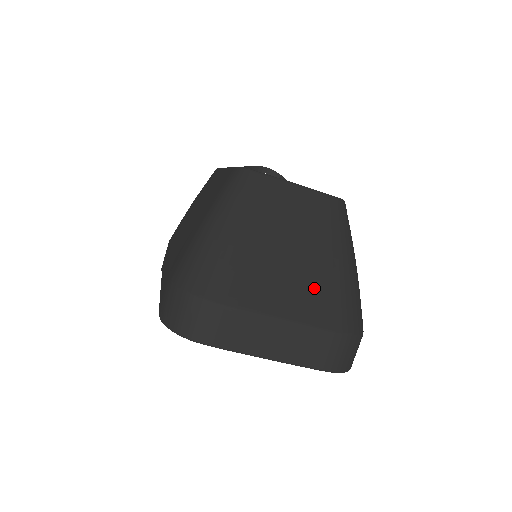
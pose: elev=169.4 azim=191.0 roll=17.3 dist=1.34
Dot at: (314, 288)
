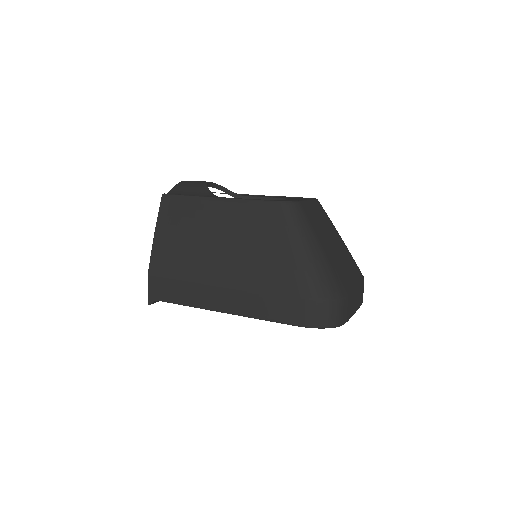
Dot at: (350, 261)
